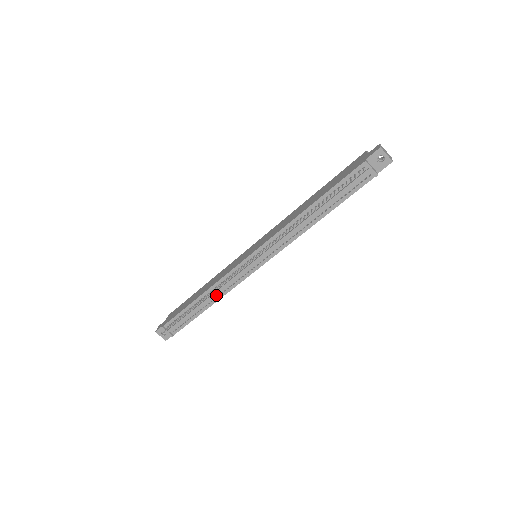
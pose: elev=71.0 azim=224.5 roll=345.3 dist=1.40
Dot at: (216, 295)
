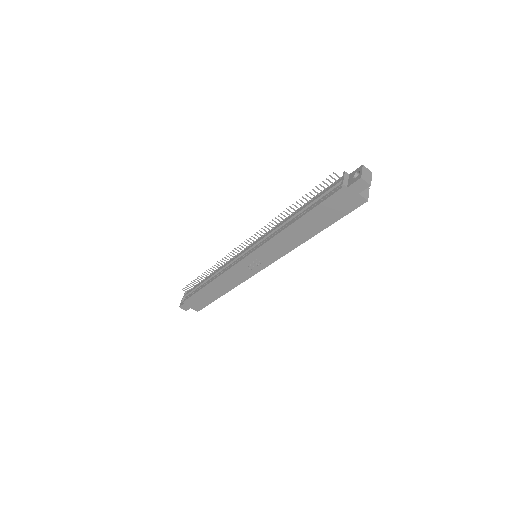
Dot at: (217, 274)
